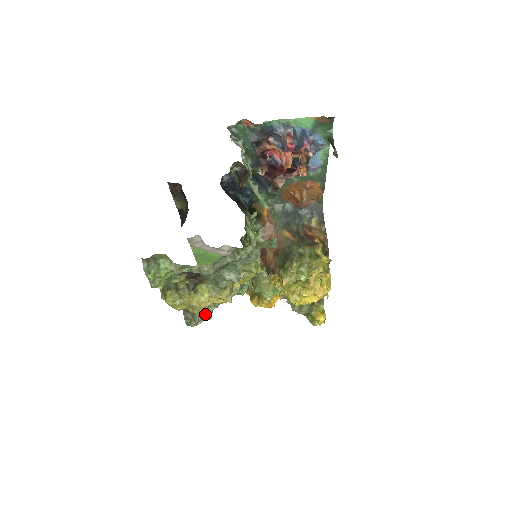
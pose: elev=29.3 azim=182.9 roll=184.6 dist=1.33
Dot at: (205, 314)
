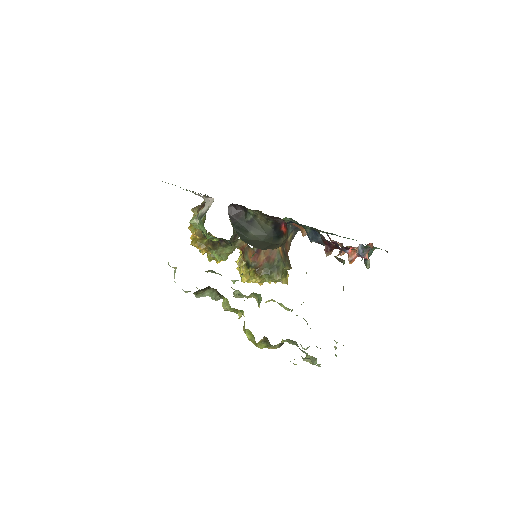
Dot at: occluded
